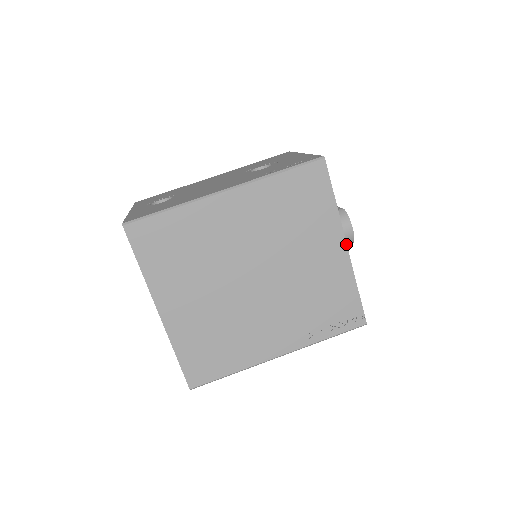
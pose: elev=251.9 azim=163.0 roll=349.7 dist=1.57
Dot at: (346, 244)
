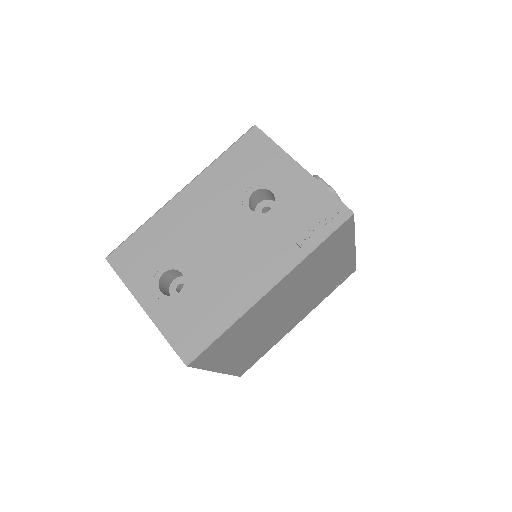
Dot at: (355, 246)
